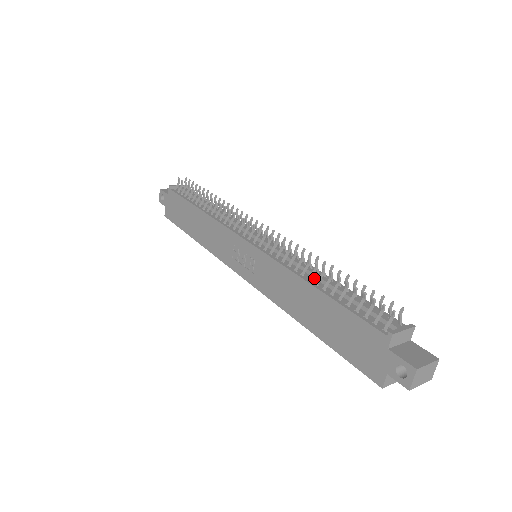
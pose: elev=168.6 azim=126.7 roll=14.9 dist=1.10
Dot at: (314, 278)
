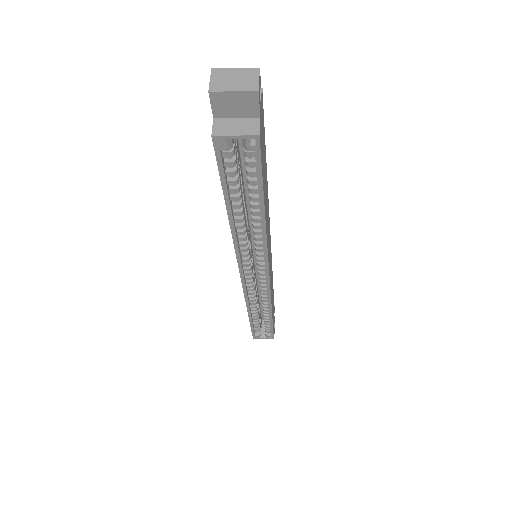
Dot at: occluded
